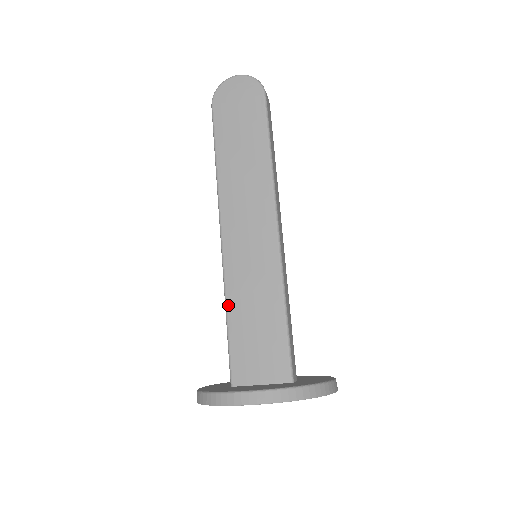
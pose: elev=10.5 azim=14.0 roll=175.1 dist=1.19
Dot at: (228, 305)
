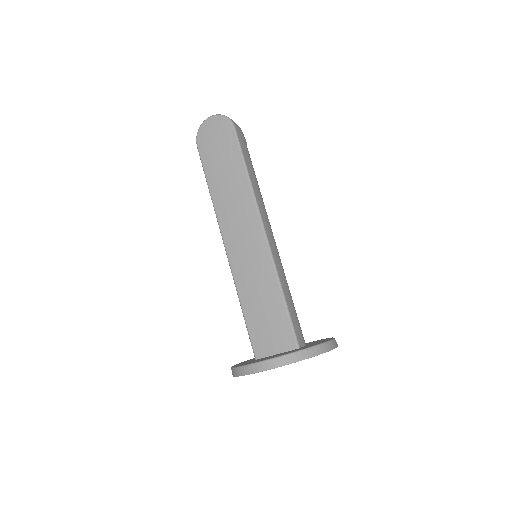
Dot at: (241, 299)
